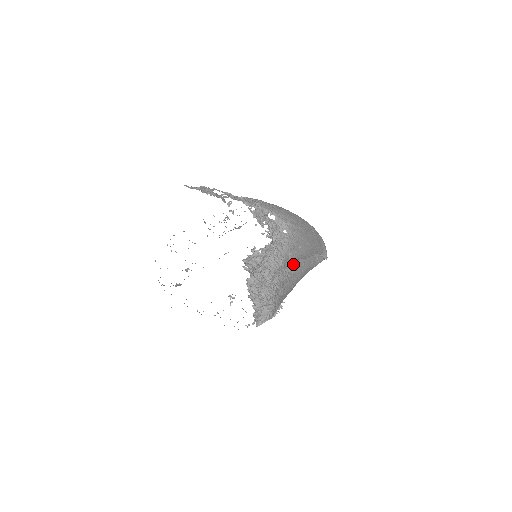
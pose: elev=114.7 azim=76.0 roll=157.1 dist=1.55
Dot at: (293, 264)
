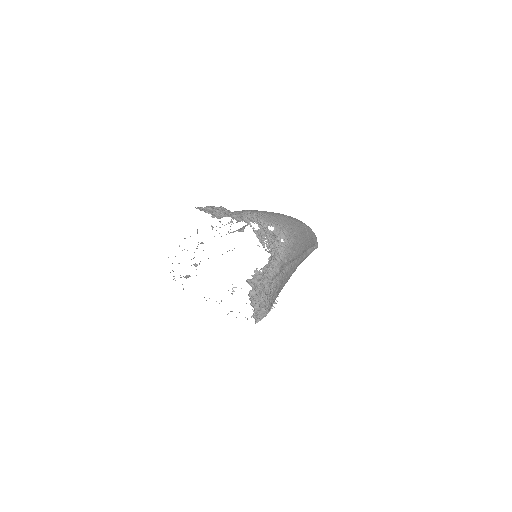
Dot at: (288, 265)
